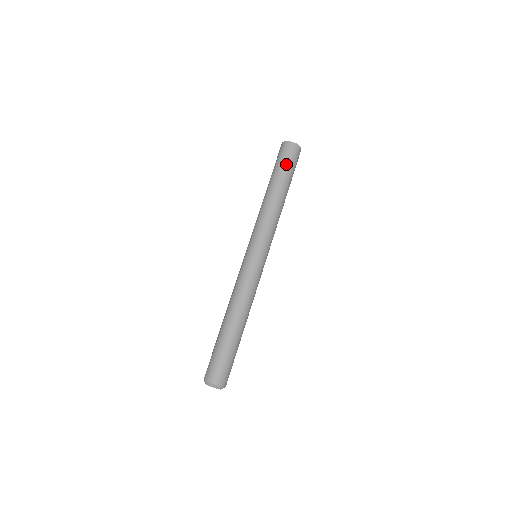
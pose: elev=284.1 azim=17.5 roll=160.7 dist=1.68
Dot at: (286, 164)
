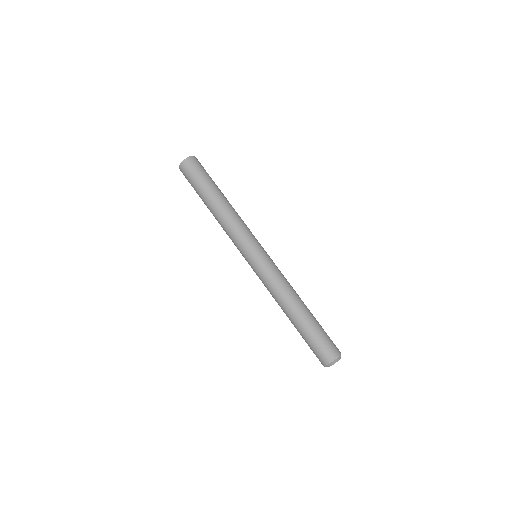
Dot at: (204, 175)
